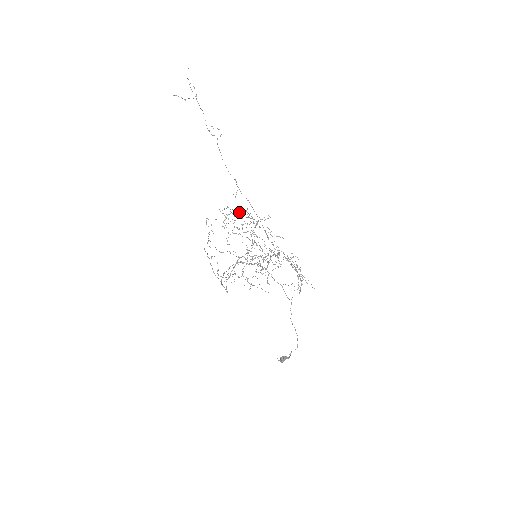
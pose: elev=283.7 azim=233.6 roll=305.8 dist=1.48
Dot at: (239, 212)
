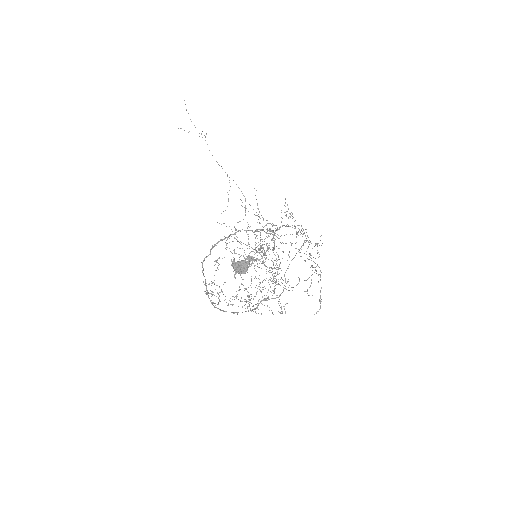
Dot at: (251, 247)
